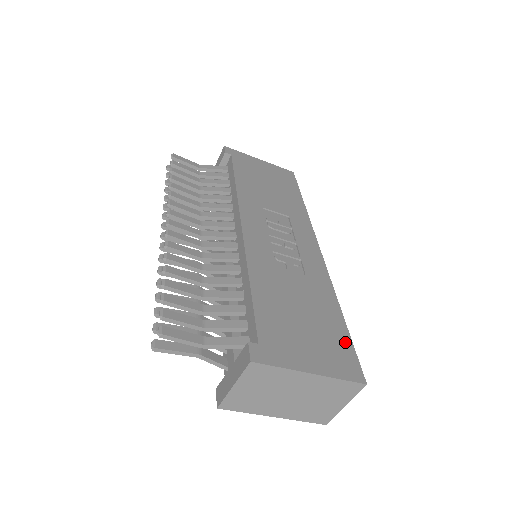
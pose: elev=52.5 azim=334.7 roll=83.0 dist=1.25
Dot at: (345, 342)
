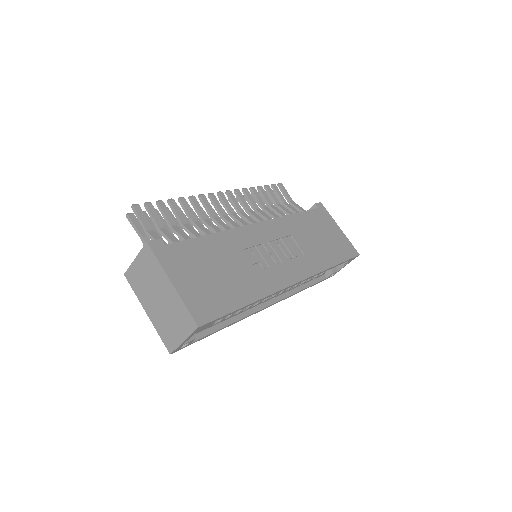
Dot at: (223, 307)
